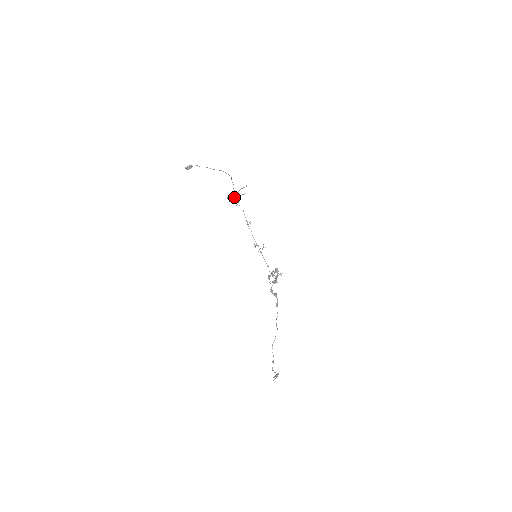
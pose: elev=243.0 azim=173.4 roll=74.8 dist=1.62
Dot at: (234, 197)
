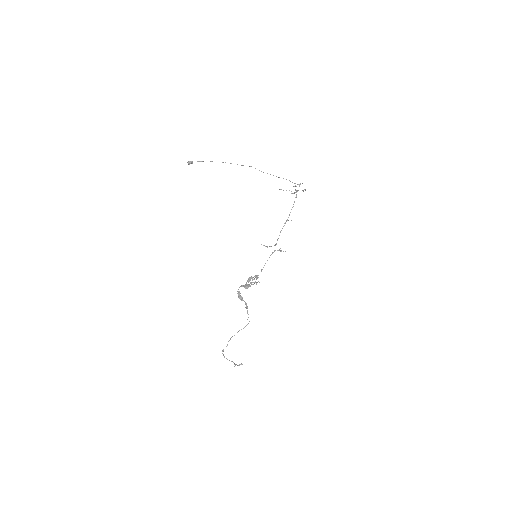
Dot at: (295, 190)
